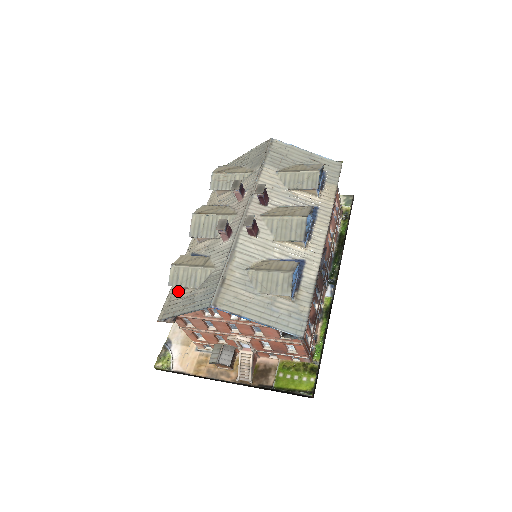
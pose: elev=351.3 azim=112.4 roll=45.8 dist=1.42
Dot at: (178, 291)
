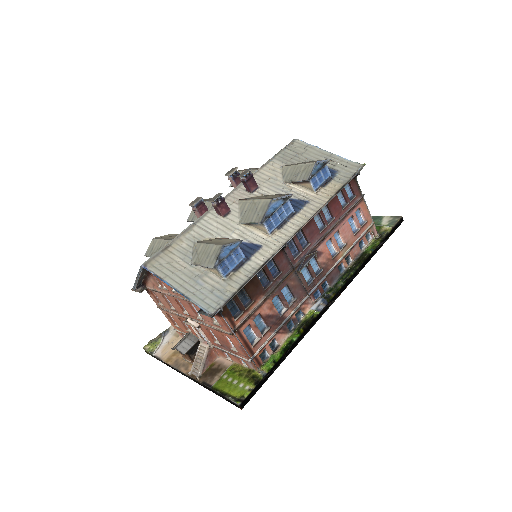
Dot at: occluded
